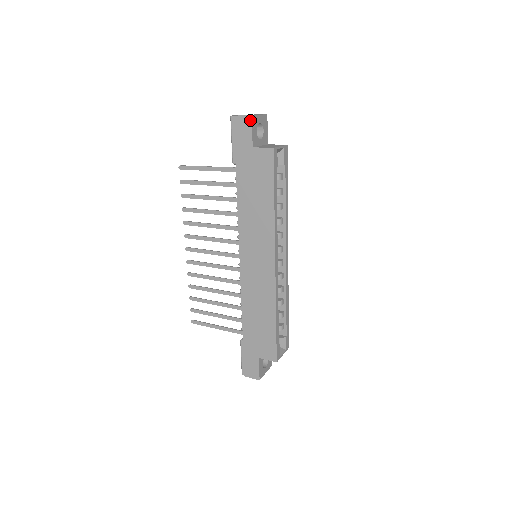
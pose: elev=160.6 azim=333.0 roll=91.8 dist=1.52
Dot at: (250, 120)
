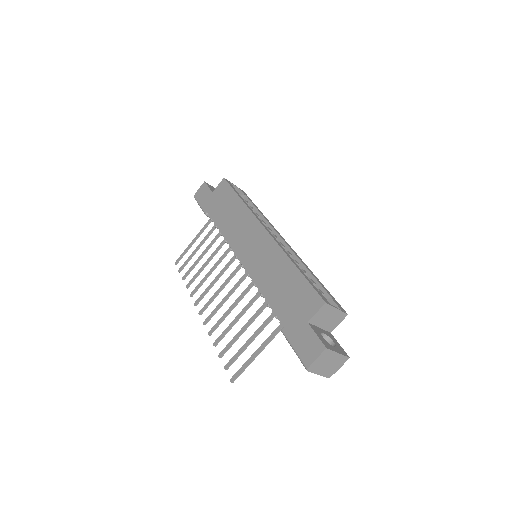
Dot at: (205, 184)
